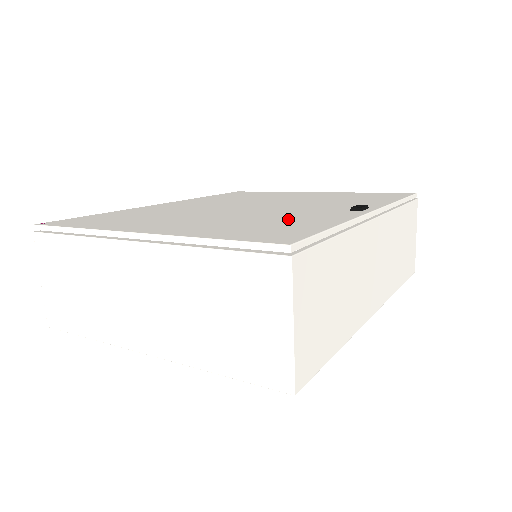
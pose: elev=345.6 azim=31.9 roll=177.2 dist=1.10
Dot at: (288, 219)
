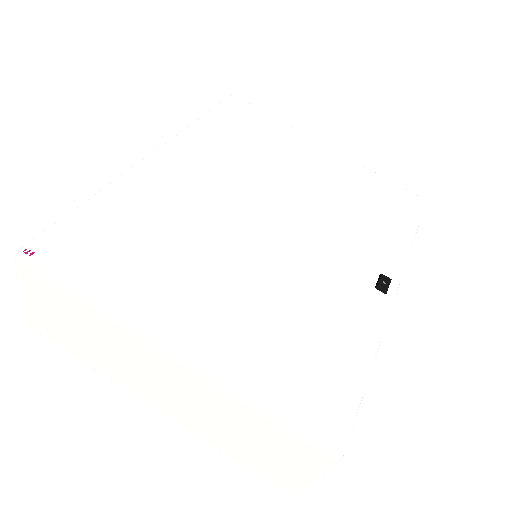
Dot at: (322, 319)
